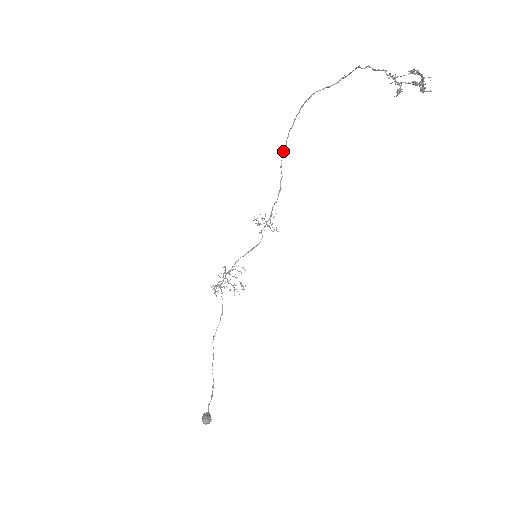
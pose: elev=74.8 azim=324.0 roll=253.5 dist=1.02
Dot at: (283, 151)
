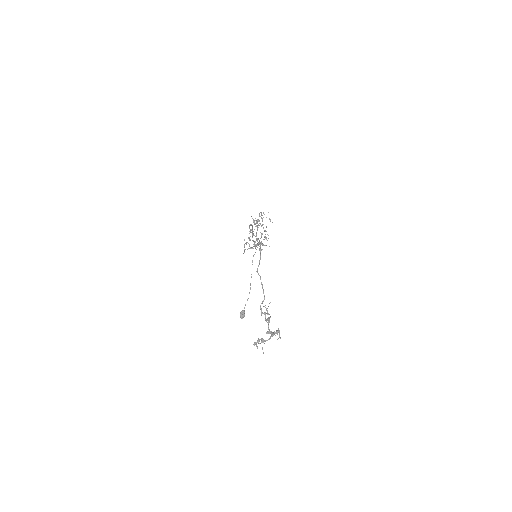
Dot at: (252, 227)
